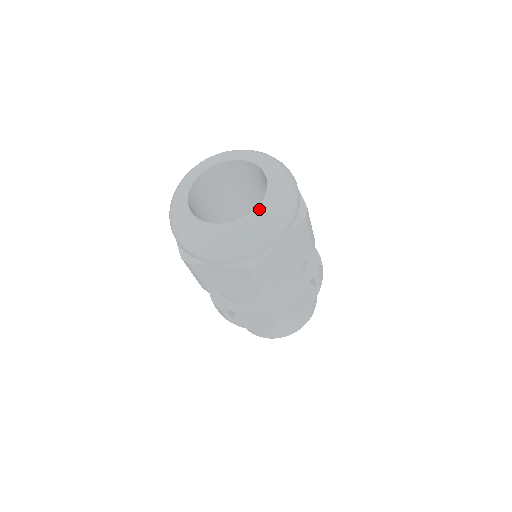
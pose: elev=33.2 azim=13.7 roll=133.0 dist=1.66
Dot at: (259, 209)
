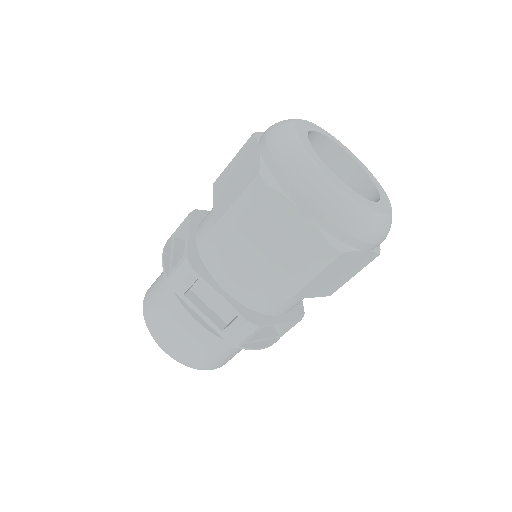
Dot at: (381, 191)
